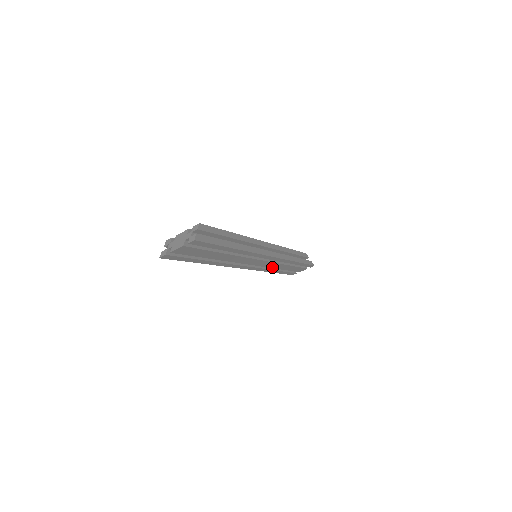
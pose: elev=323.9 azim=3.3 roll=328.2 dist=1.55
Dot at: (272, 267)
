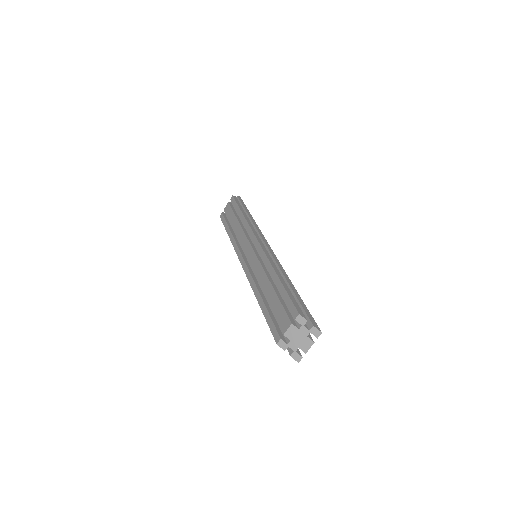
Dot at: occluded
